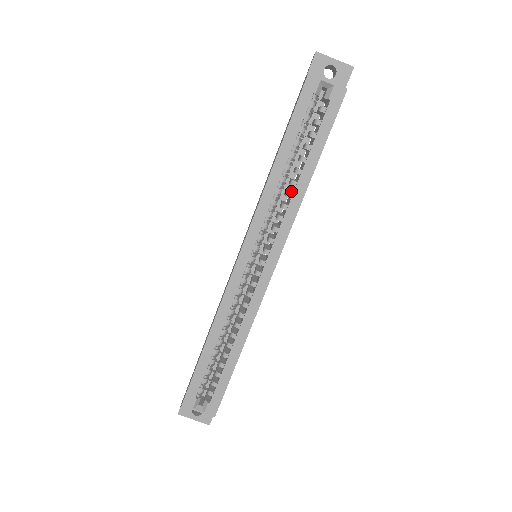
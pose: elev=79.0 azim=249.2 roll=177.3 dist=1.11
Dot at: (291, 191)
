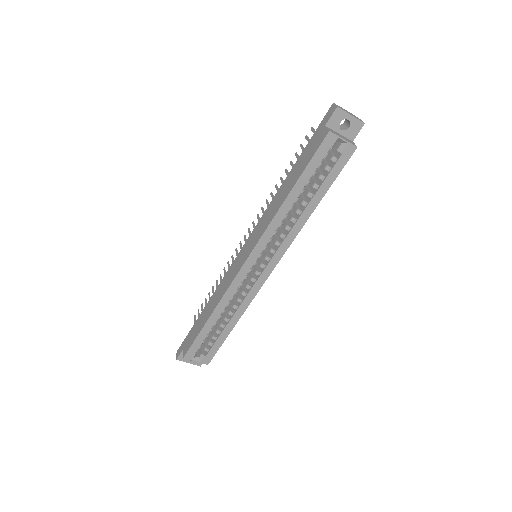
Dot at: (293, 211)
